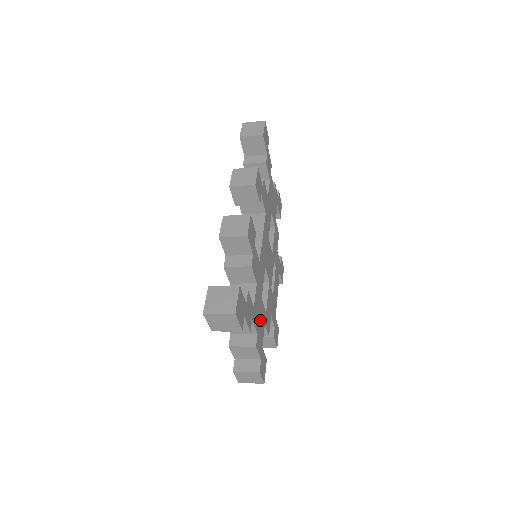
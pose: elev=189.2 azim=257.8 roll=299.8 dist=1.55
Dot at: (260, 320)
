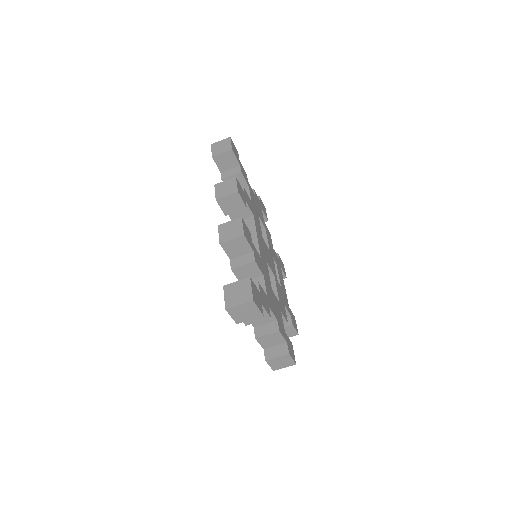
Dot at: (276, 308)
